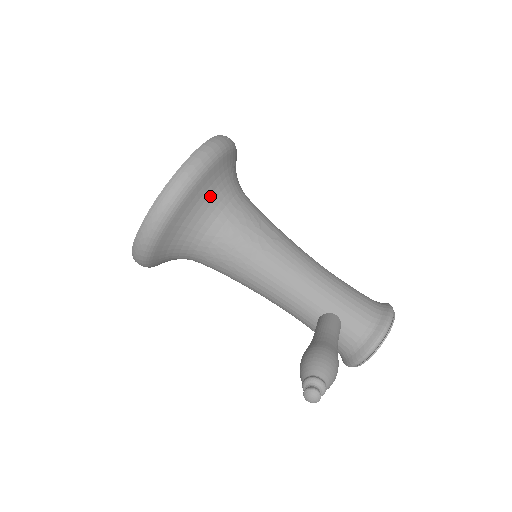
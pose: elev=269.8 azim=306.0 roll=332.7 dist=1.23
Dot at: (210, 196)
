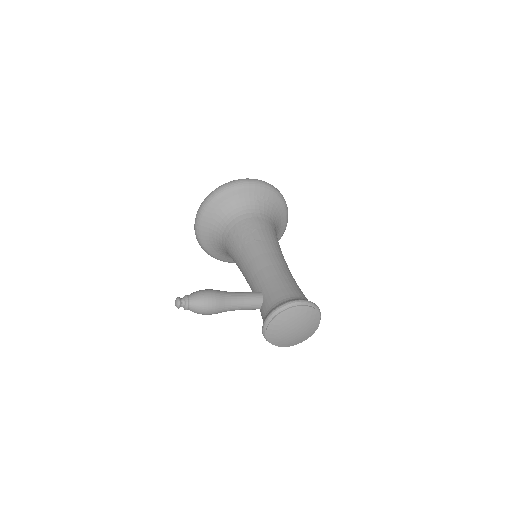
Dot at: (229, 209)
